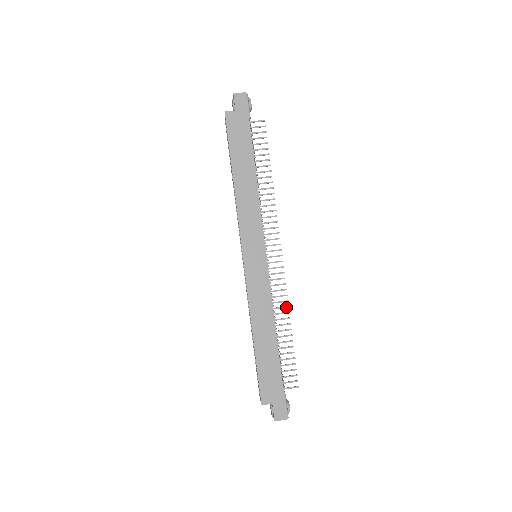
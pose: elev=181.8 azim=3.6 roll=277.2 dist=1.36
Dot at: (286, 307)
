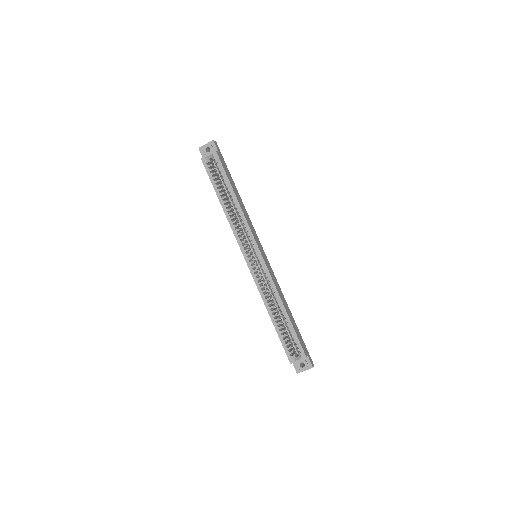
Dot at: occluded
